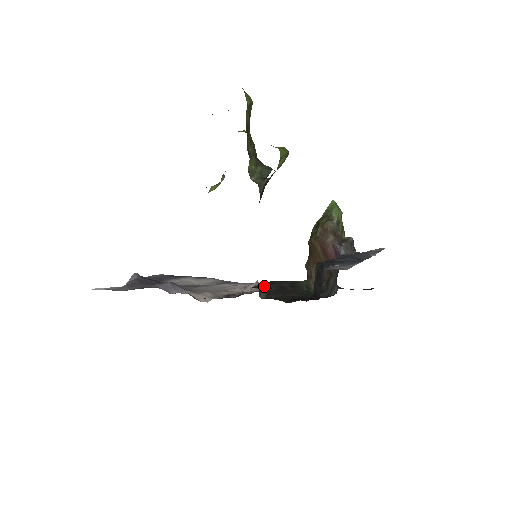
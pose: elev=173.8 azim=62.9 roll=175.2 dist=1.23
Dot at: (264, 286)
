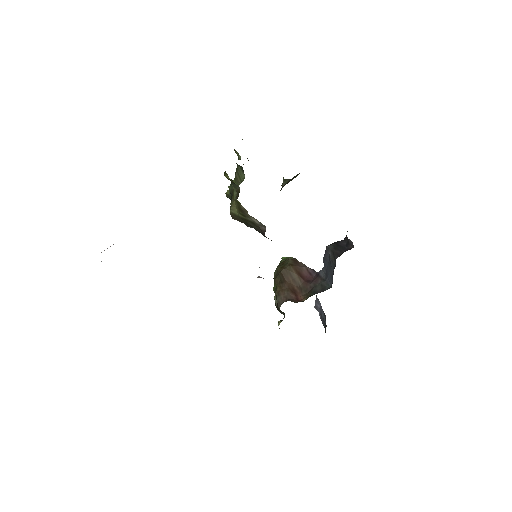
Dot at: occluded
